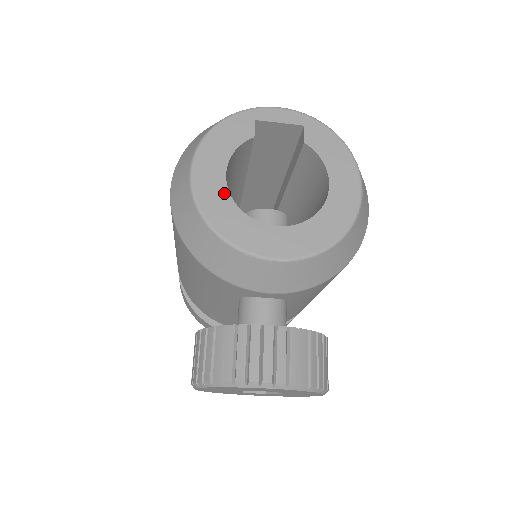
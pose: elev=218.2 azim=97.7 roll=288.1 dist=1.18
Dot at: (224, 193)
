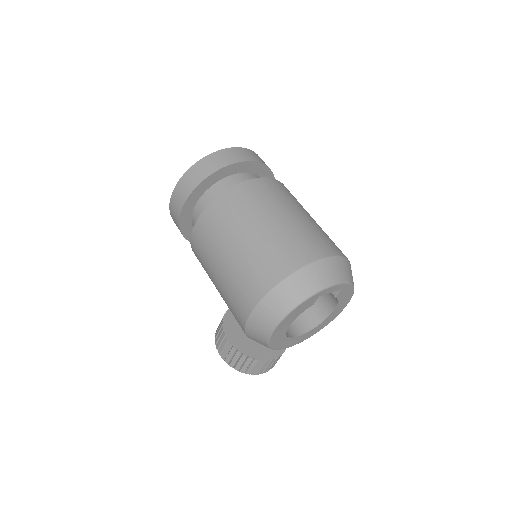
Dot at: (284, 334)
